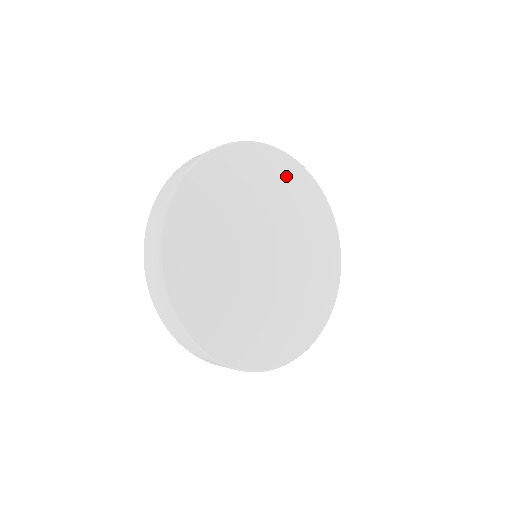
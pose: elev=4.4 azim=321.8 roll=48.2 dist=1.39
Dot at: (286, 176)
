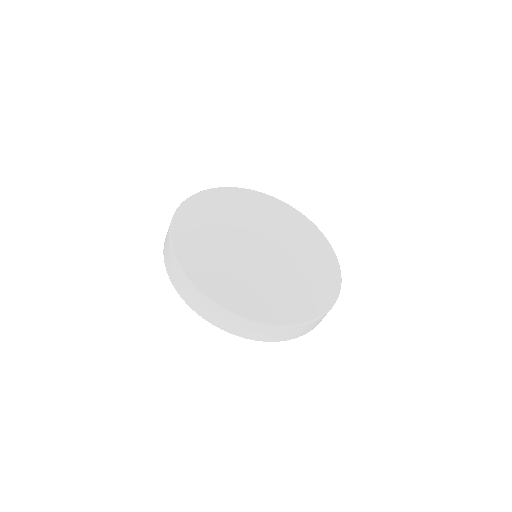
Dot at: (221, 200)
